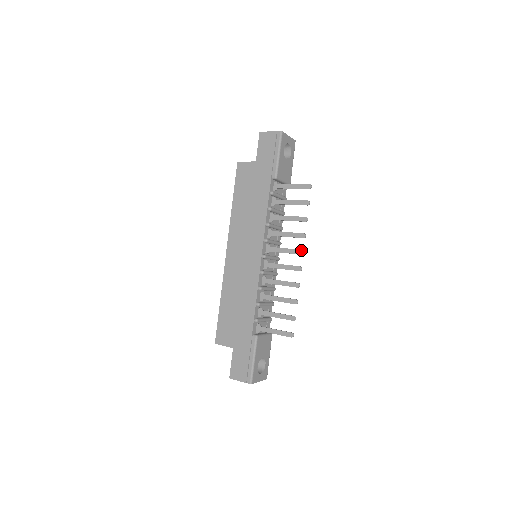
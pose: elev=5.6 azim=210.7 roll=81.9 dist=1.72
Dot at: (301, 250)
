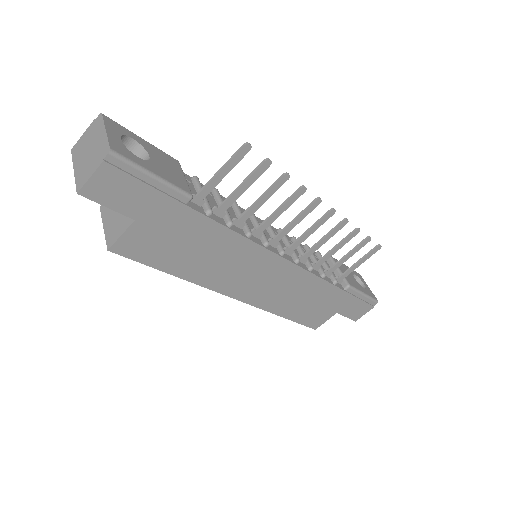
Dot at: (316, 201)
